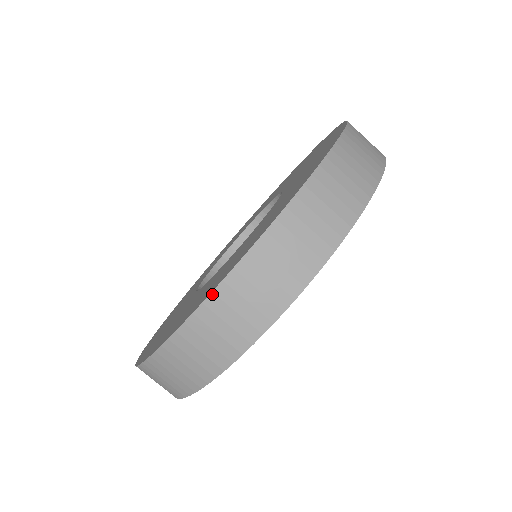
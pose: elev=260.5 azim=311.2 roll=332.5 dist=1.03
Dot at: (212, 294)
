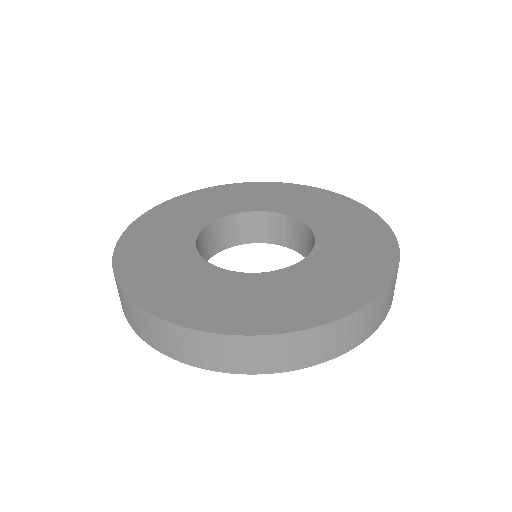
Dot at: (347, 317)
